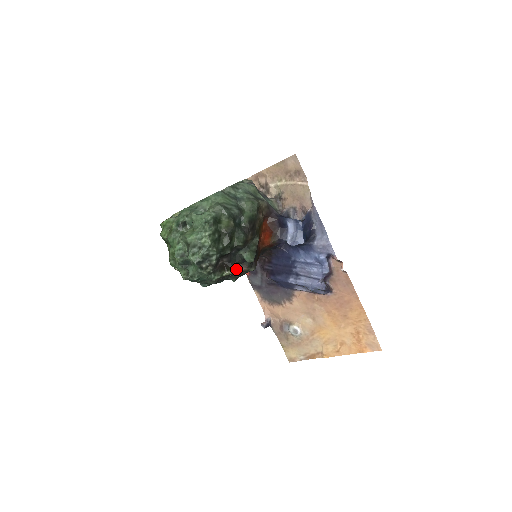
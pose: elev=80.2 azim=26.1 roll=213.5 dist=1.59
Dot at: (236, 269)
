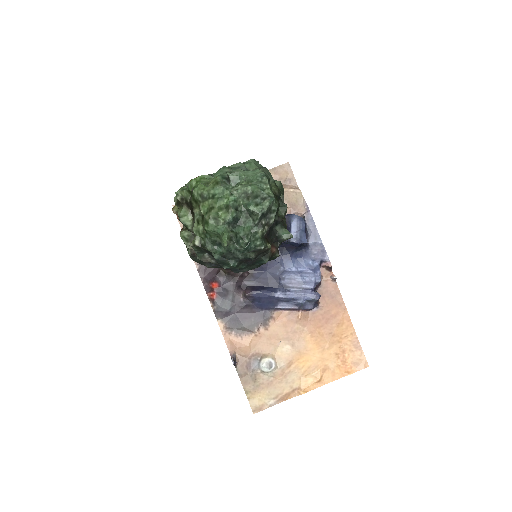
Dot at: occluded
